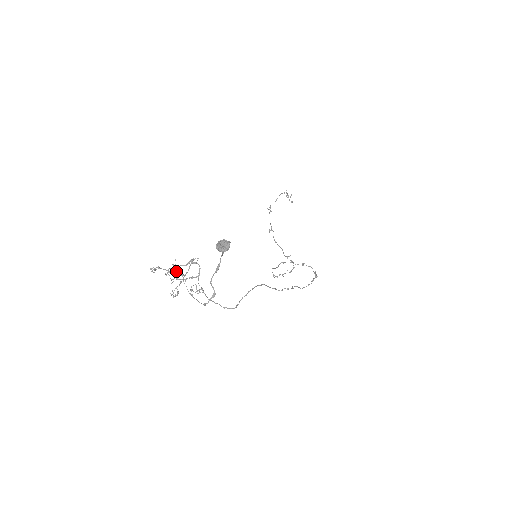
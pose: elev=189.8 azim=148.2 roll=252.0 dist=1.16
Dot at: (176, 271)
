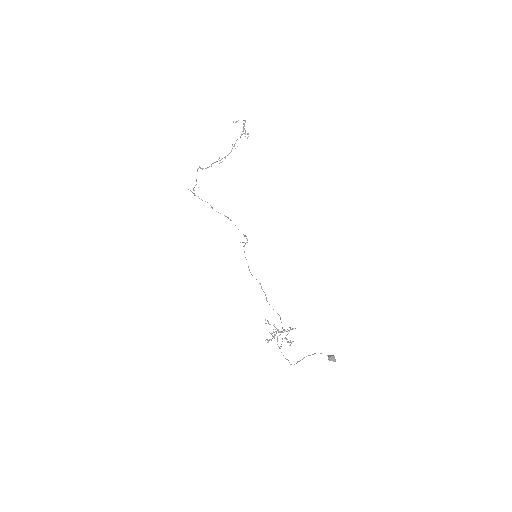
Dot at: (291, 343)
